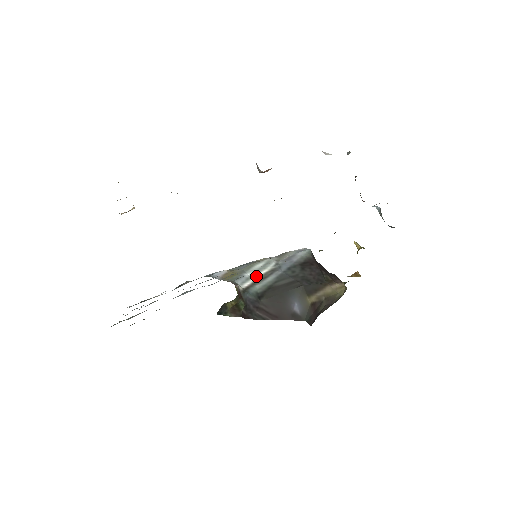
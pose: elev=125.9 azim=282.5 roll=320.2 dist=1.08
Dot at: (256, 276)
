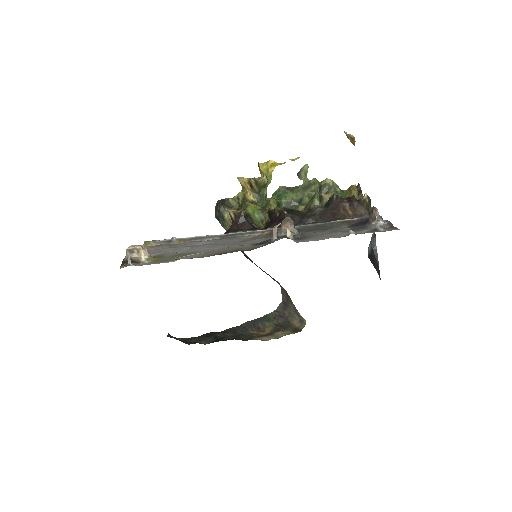
Dot at: occluded
